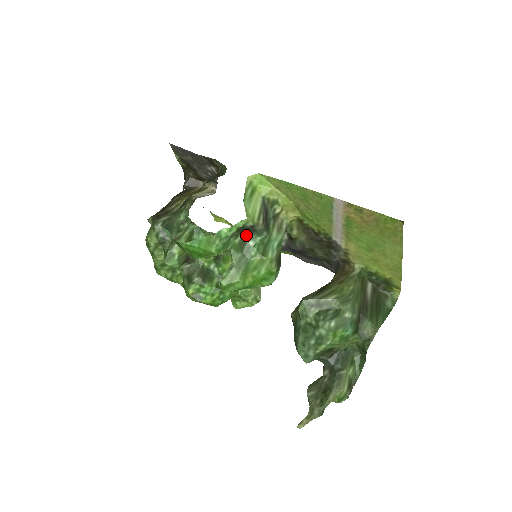
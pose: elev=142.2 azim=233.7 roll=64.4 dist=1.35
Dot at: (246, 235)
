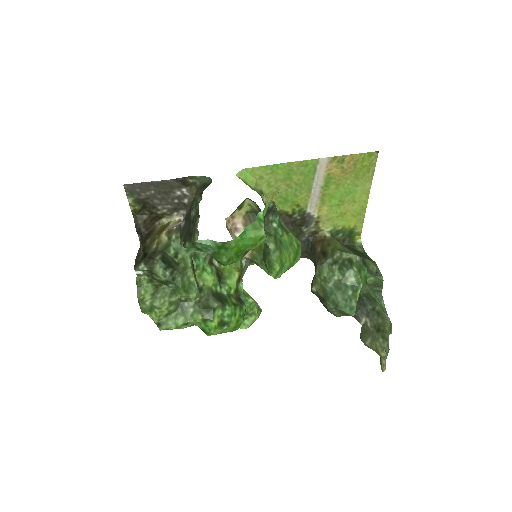
Dot at: (268, 219)
